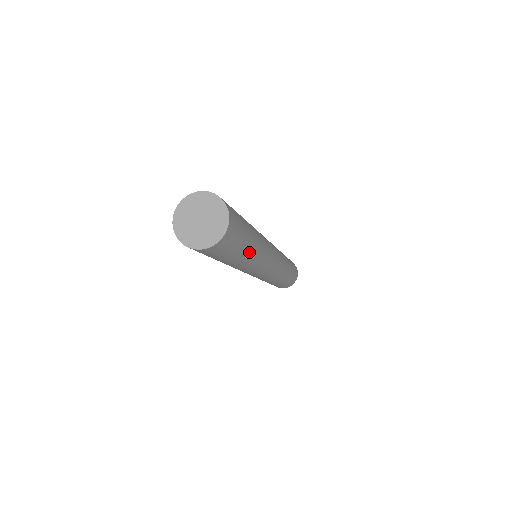
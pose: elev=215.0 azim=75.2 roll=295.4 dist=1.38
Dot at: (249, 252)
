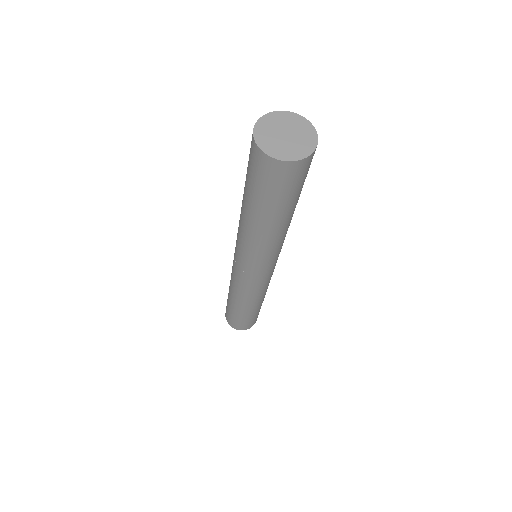
Dot at: (286, 219)
